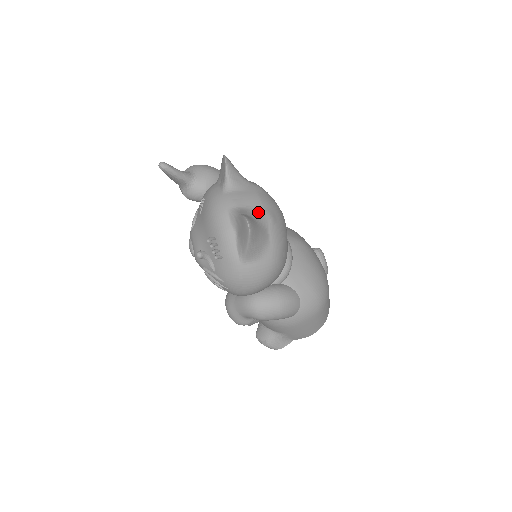
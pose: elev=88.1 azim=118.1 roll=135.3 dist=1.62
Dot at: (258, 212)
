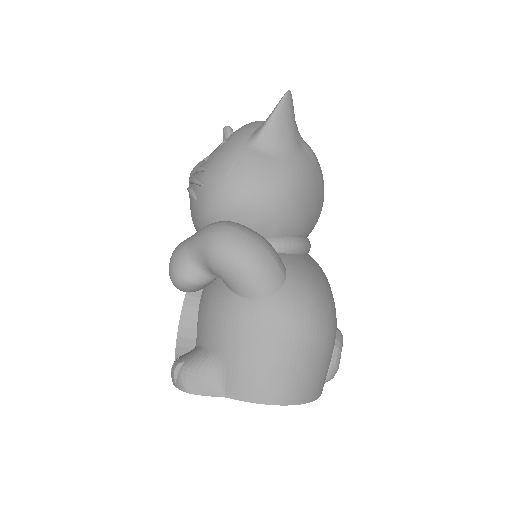
Dot at: occluded
